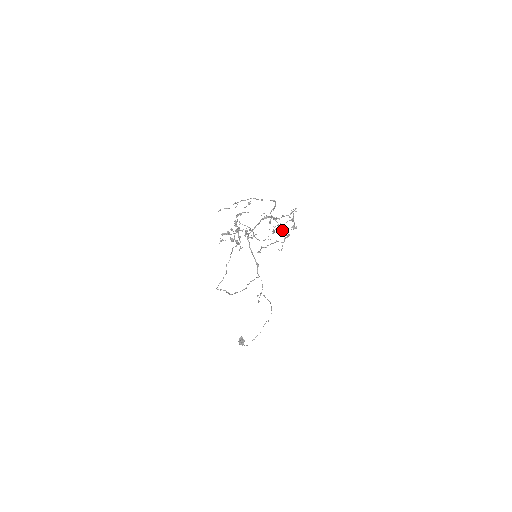
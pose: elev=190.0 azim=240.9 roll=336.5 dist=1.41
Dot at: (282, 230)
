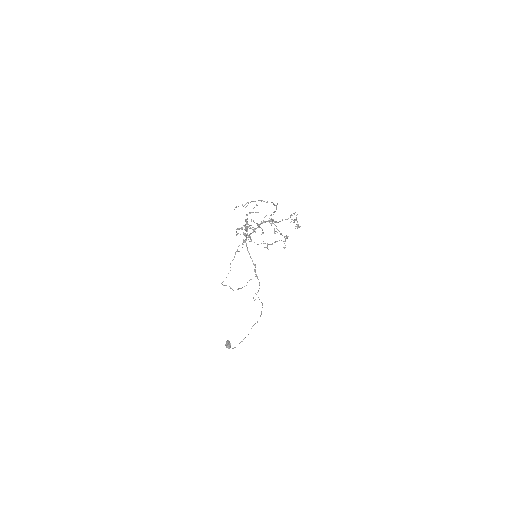
Dot at: (281, 233)
